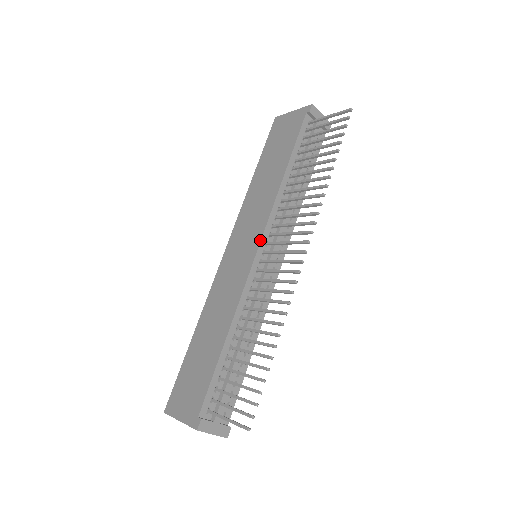
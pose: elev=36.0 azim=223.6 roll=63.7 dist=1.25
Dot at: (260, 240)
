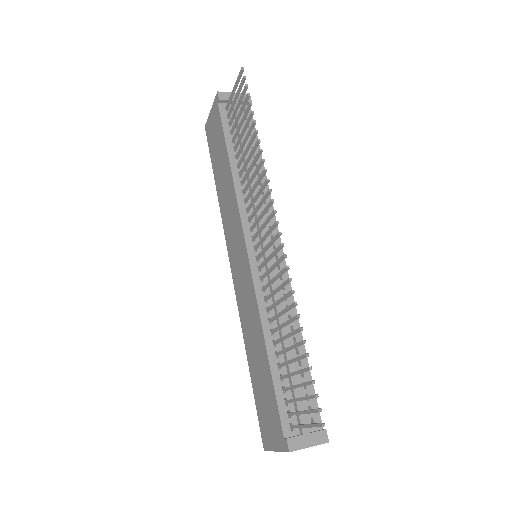
Dot at: (244, 240)
